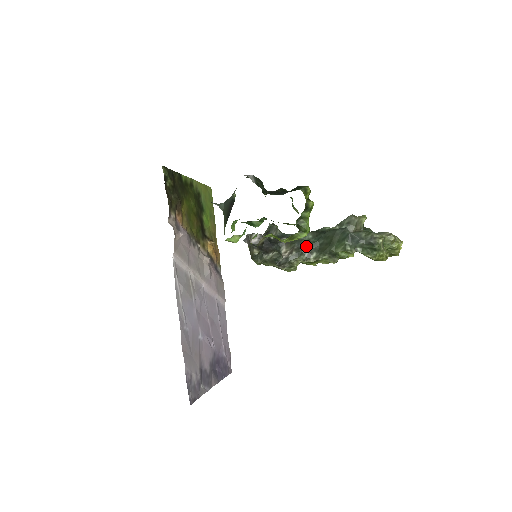
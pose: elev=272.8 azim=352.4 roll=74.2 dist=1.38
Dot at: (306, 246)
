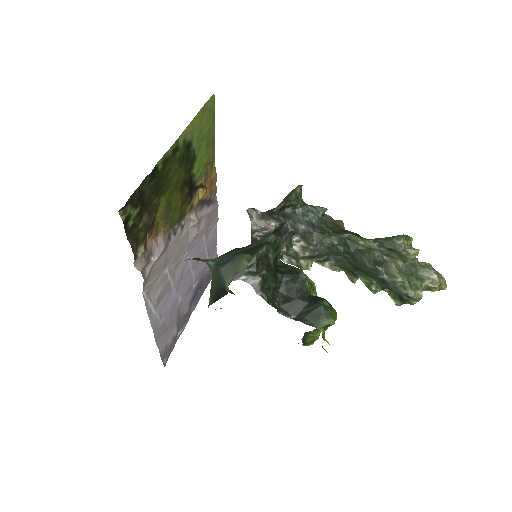
Dot at: (325, 250)
